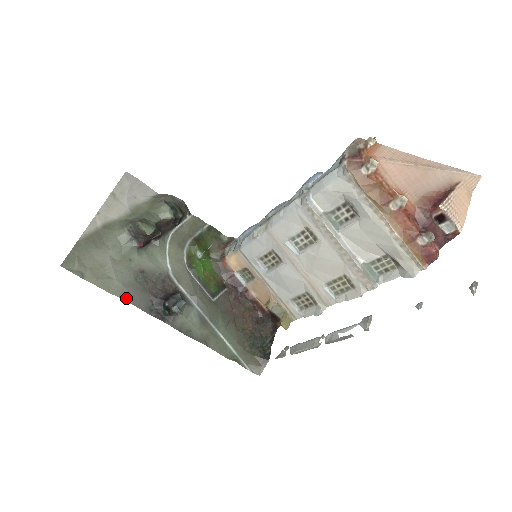
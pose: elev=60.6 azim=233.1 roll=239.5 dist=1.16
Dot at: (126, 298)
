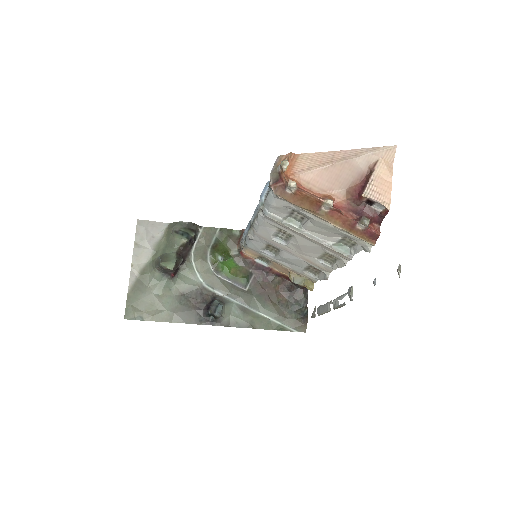
Dot at: (179, 321)
